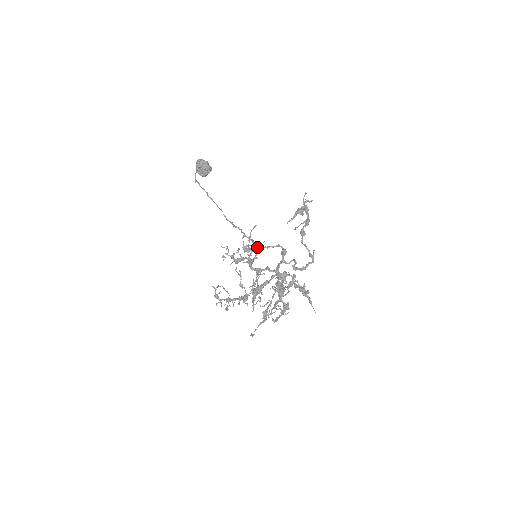
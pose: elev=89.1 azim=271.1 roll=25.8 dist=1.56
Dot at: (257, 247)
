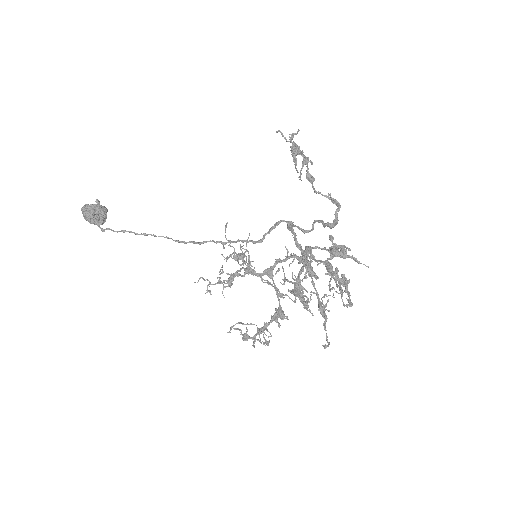
Dot at: (255, 242)
